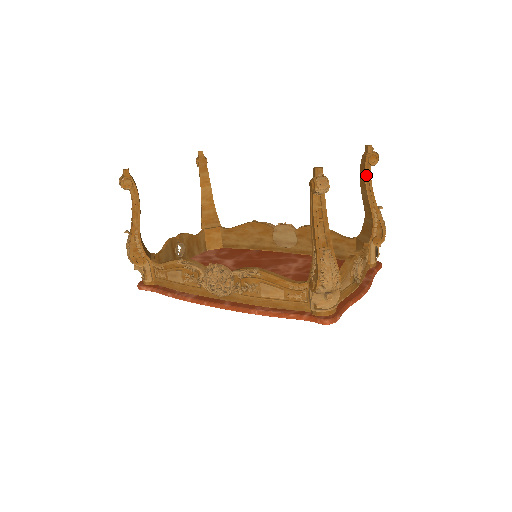
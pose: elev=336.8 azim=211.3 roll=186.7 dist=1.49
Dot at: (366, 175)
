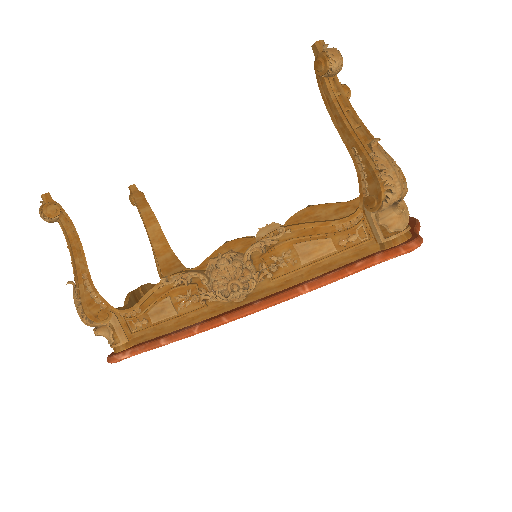
Dot at: occluded
